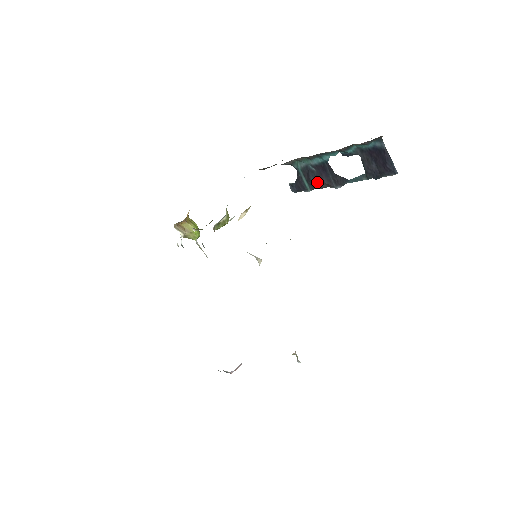
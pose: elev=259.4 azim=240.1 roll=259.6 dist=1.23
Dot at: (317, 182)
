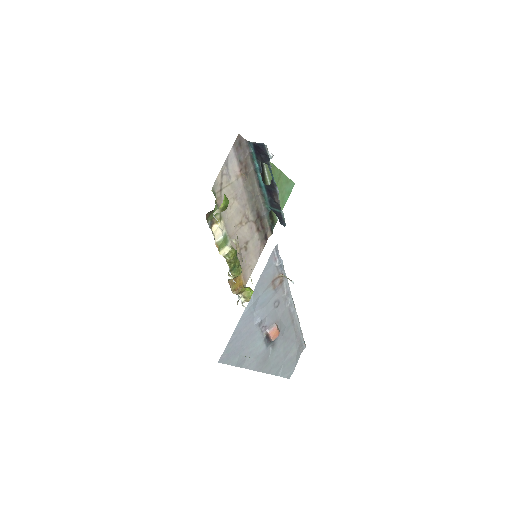
Dot at: (274, 201)
